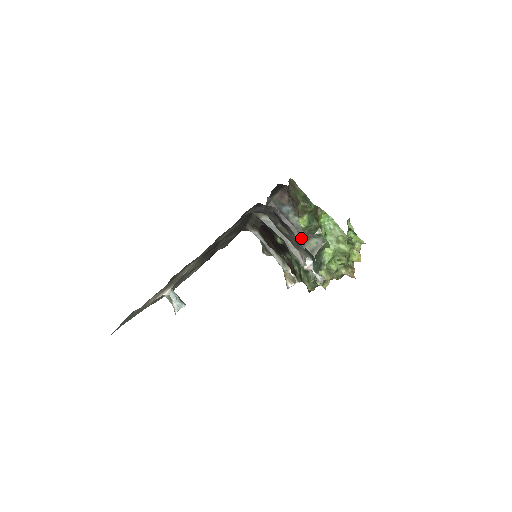
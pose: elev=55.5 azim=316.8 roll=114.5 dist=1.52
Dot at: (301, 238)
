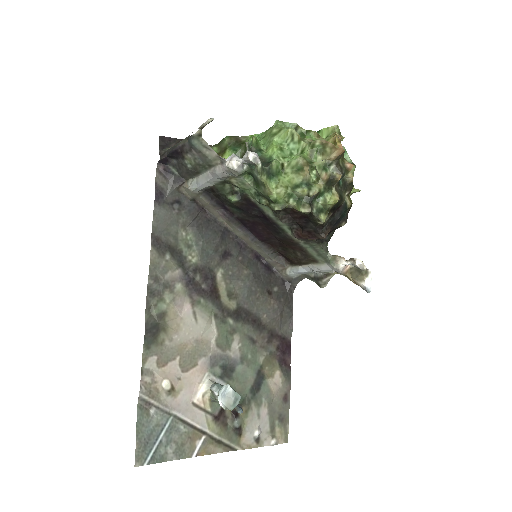
Dot at: (188, 137)
